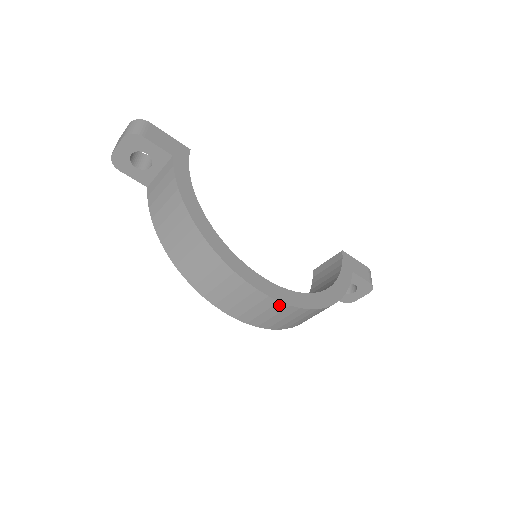
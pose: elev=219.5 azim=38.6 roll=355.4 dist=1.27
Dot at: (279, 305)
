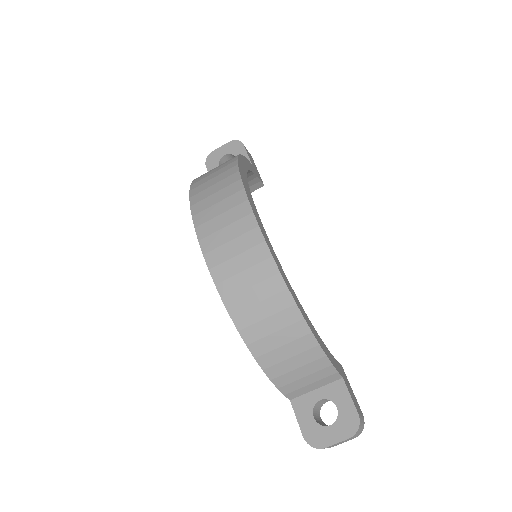
Dot at: (255, 234)
